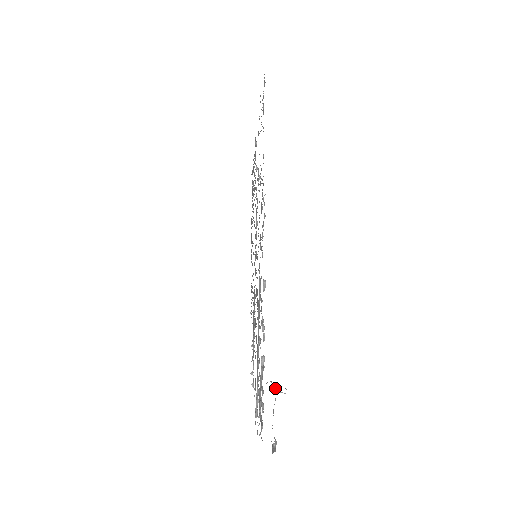
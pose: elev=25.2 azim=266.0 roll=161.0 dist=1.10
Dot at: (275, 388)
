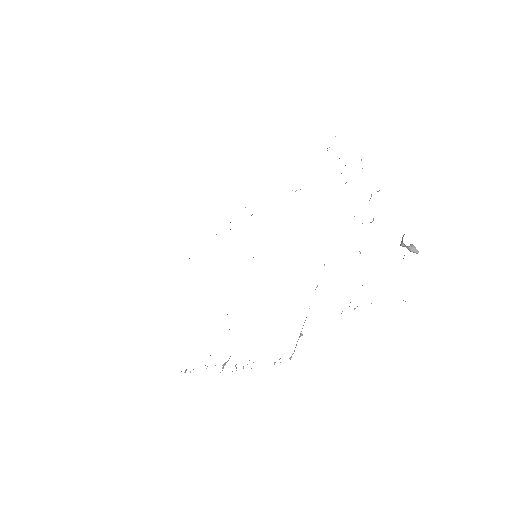
Dot at: occluded
